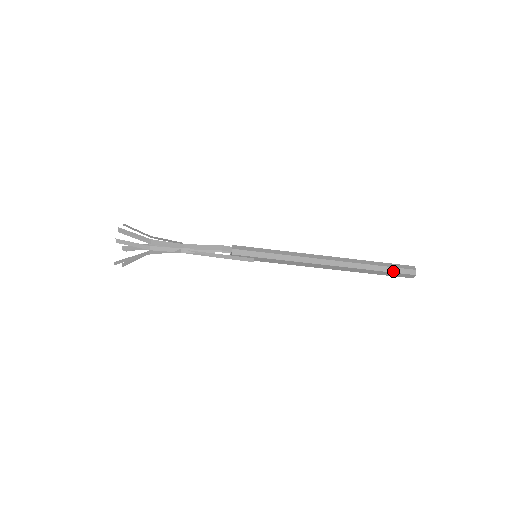
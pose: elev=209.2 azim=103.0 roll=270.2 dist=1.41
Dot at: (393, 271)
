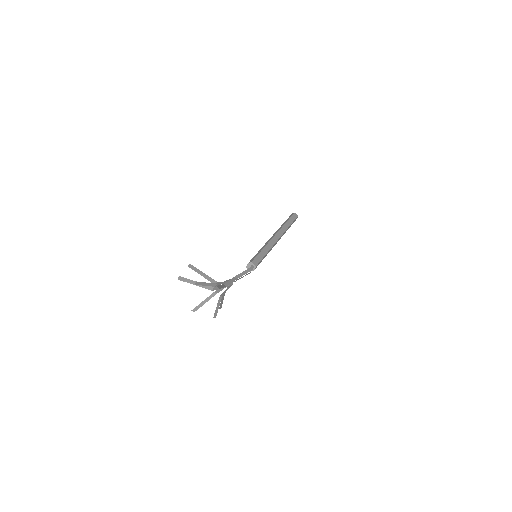
Dot at: occluded
